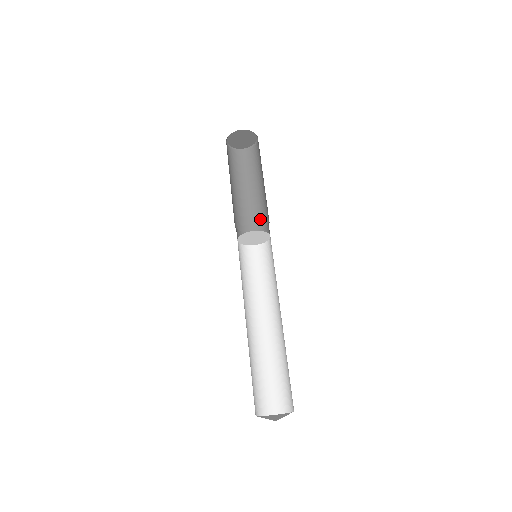
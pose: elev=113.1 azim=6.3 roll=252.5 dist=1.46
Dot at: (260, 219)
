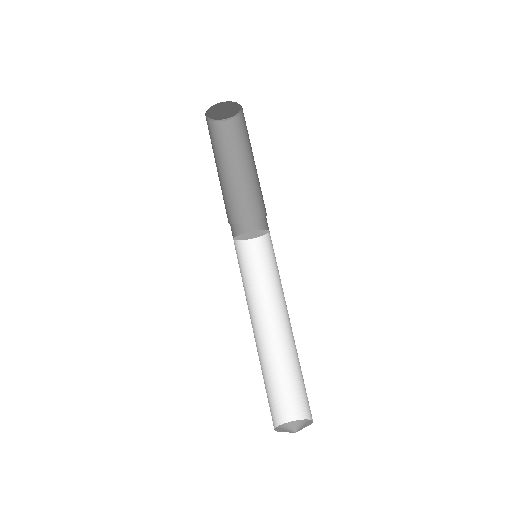
Dot at: (258, 205)
